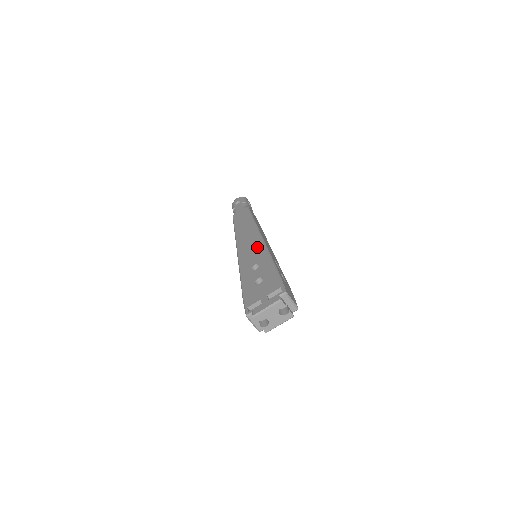
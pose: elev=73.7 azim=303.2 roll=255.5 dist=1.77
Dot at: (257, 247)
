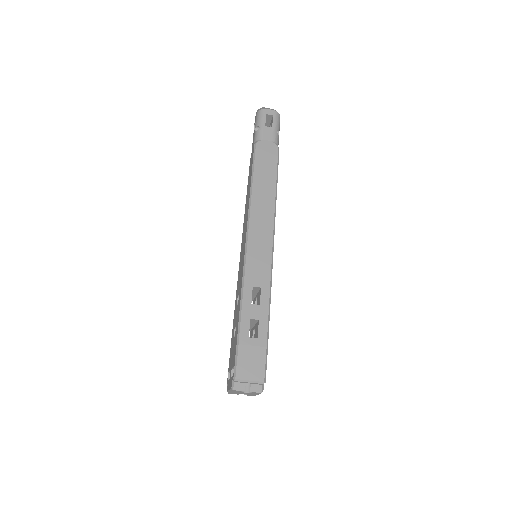
Dot at: (242, 259)
